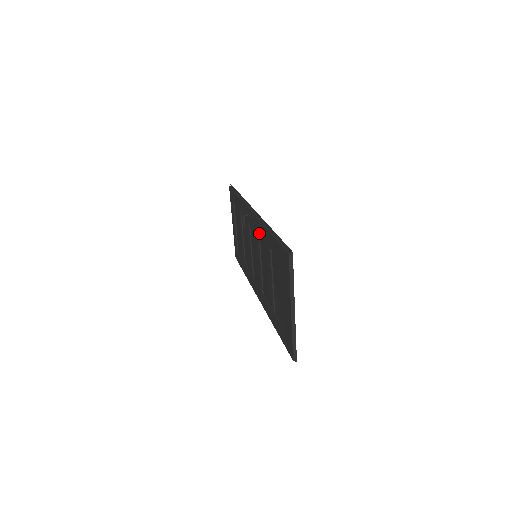
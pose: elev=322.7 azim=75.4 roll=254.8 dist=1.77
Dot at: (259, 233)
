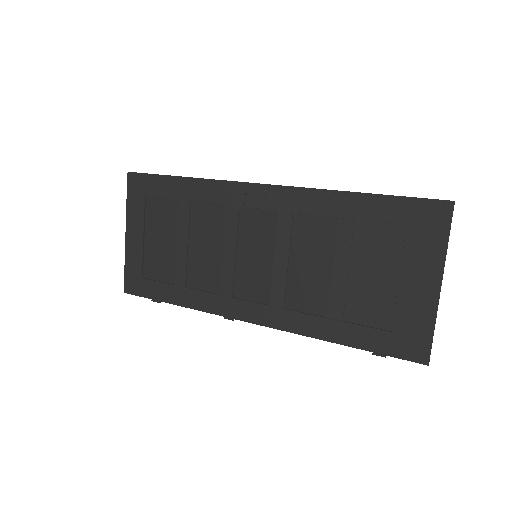
Dot at: (300, 210)
